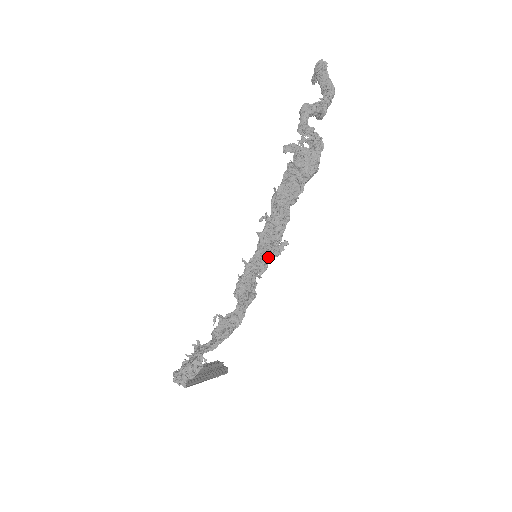
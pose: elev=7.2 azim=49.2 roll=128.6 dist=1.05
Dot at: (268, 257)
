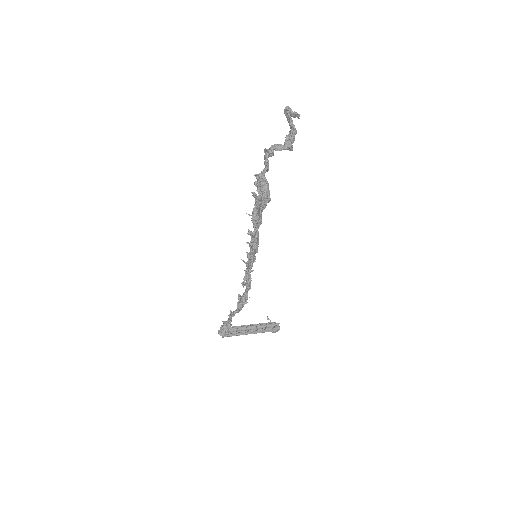
Dot at: (251, 259)
